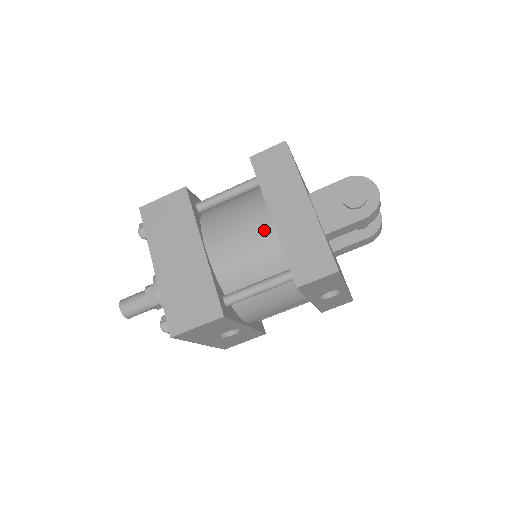
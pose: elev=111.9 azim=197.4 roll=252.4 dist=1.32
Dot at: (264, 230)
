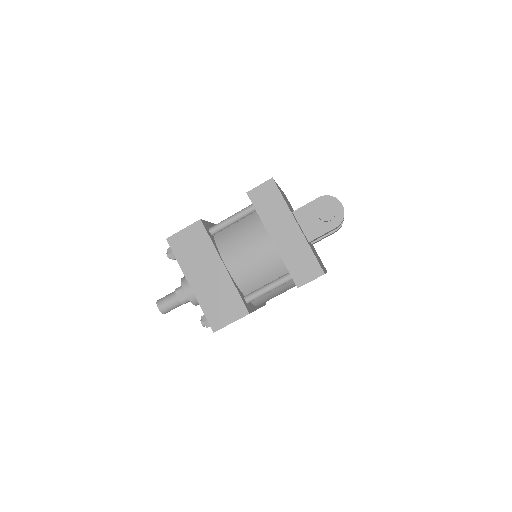
Dot at: (267, 248)
